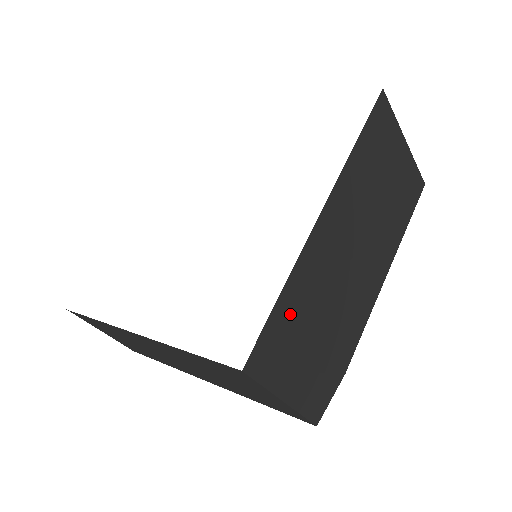
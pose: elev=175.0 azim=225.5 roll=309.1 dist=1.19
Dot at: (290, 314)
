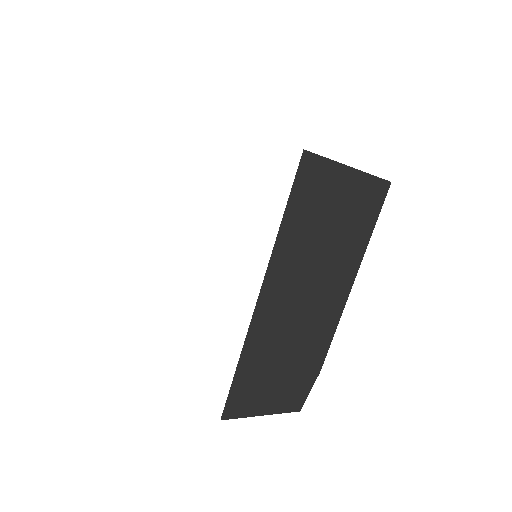
Dot at: (251, 372)
